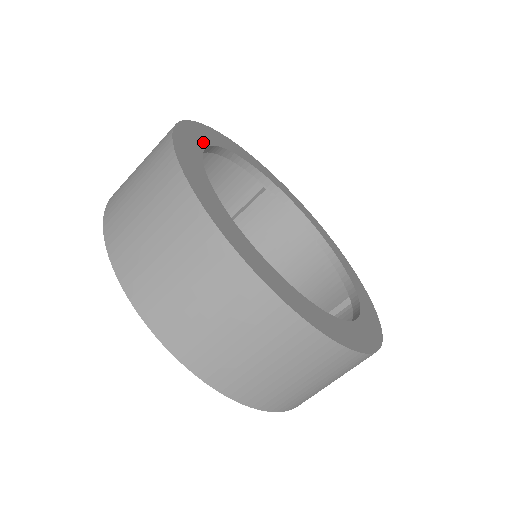
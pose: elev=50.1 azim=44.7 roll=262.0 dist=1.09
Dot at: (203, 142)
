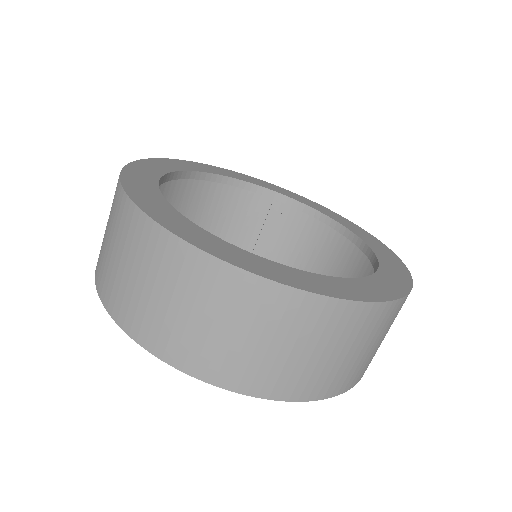
Dot at: (179, 168)
